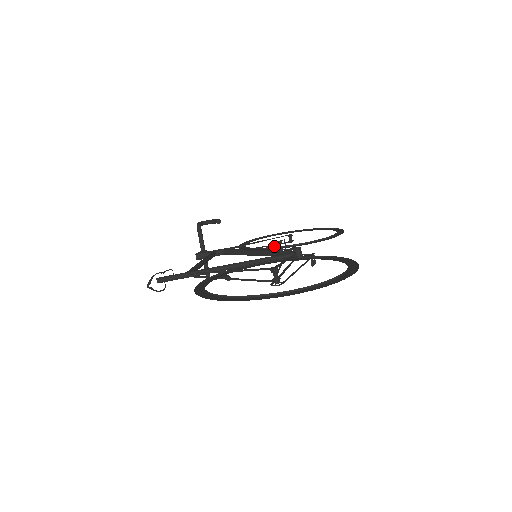
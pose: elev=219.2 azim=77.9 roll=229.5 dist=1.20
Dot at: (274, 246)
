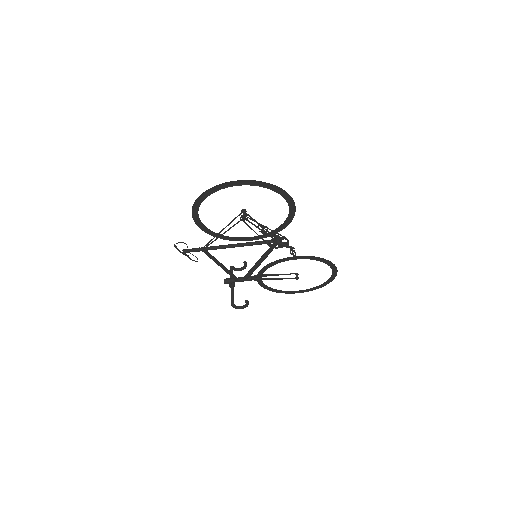
Dot at: occluded
